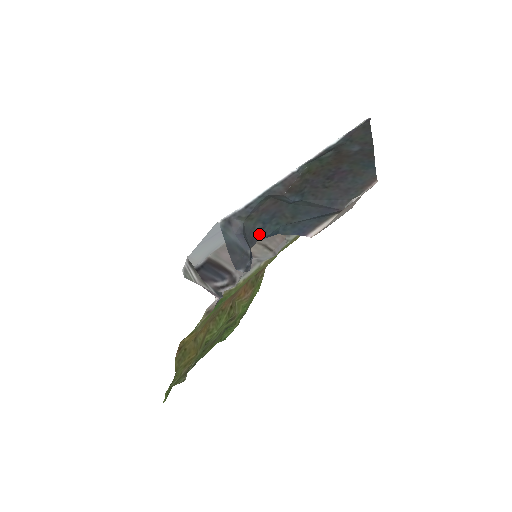
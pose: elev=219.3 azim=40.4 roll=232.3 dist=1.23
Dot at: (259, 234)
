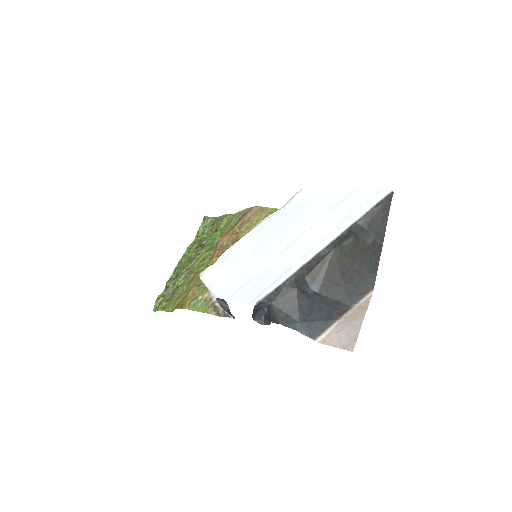
Dot at: (281, 321)
